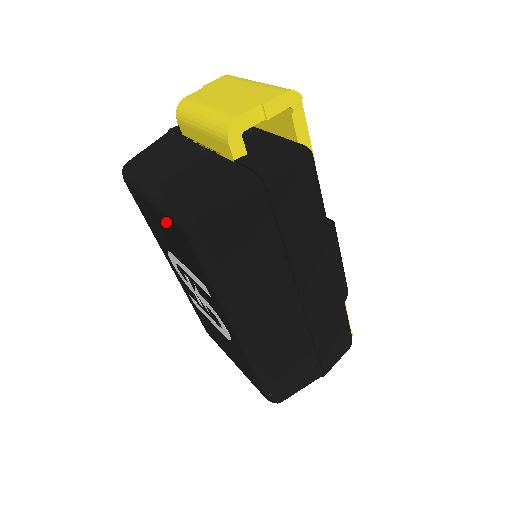
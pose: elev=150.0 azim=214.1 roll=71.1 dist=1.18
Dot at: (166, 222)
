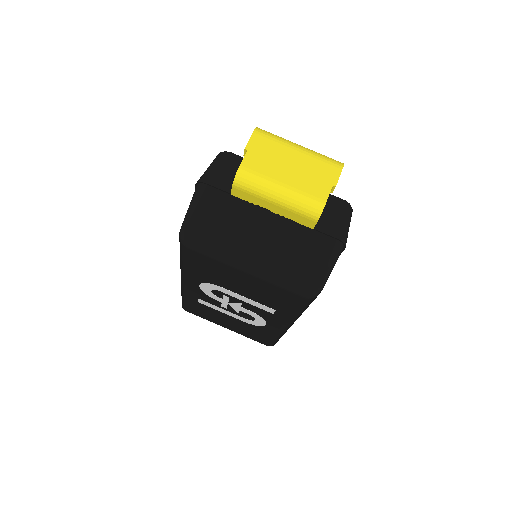
Dot at: (264, 285)
